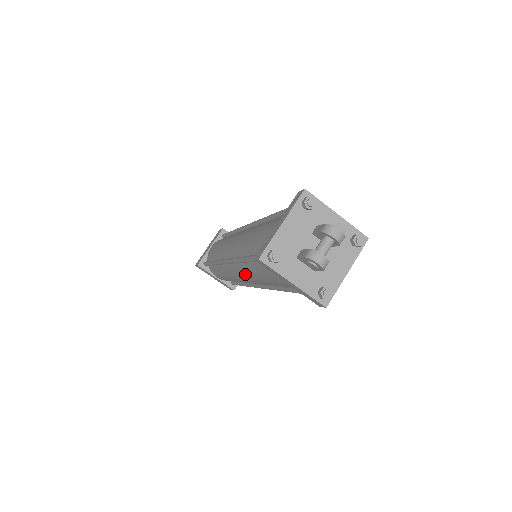
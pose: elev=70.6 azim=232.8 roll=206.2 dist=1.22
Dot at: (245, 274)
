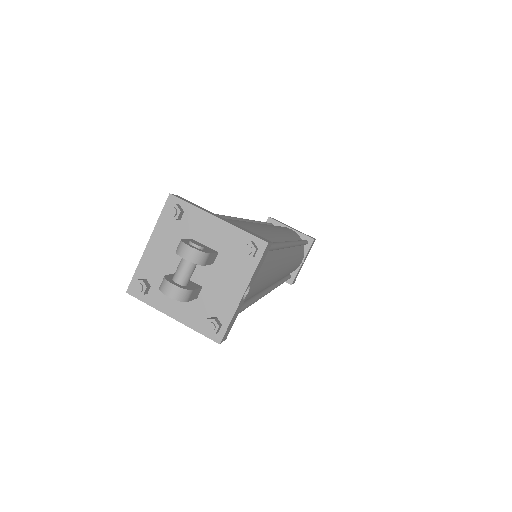
Dot at: occluded
